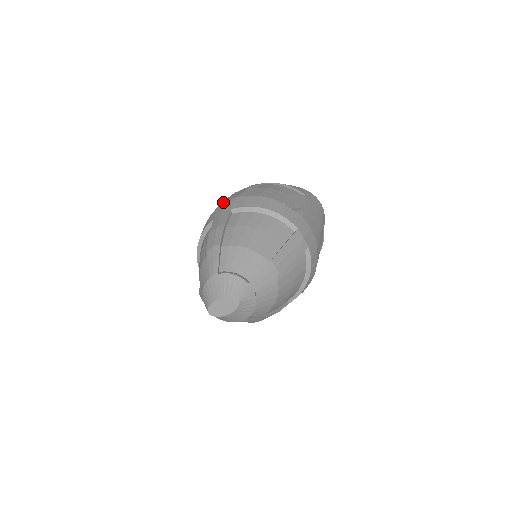
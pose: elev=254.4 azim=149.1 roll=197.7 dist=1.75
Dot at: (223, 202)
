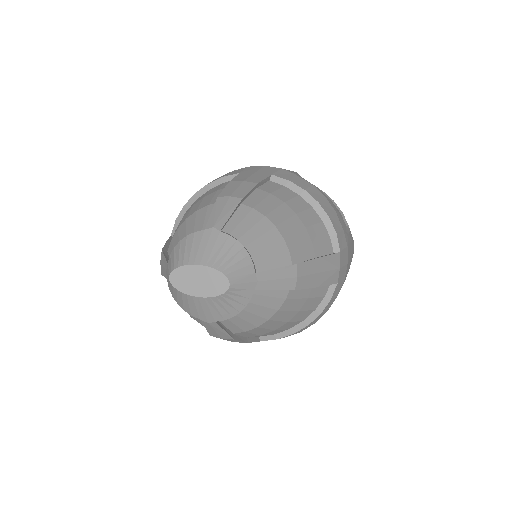
Dot at: occluded
